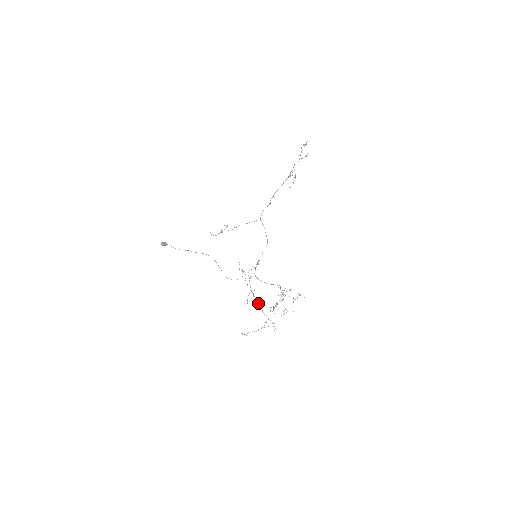
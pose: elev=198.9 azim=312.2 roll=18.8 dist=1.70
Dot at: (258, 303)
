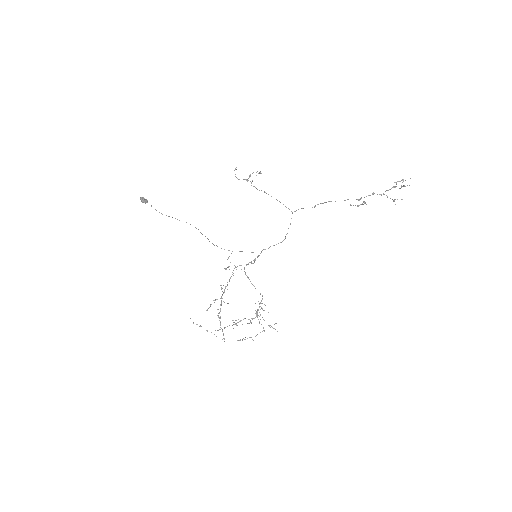
Dot at: (219, 317)
